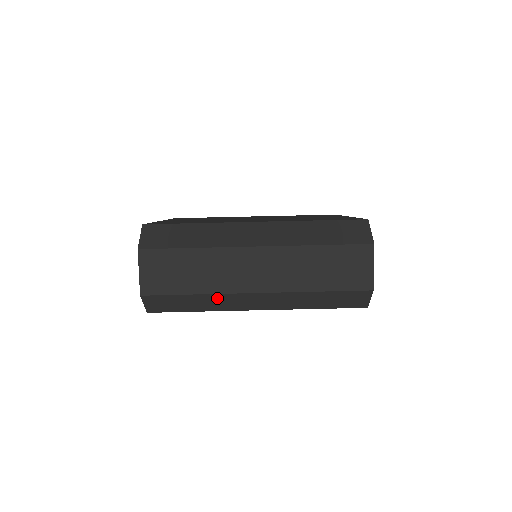
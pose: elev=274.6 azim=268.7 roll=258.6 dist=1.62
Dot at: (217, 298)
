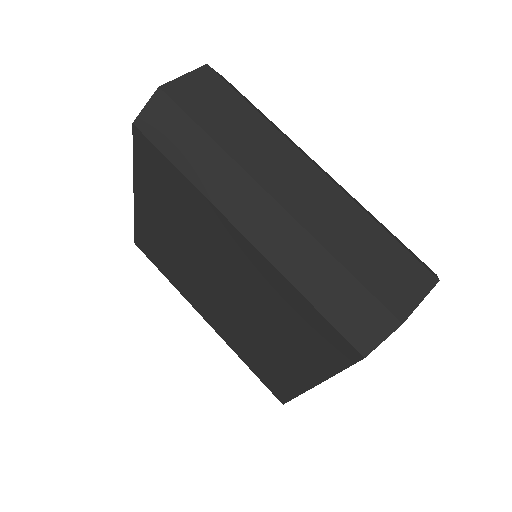
Dot at: (224, 166)
